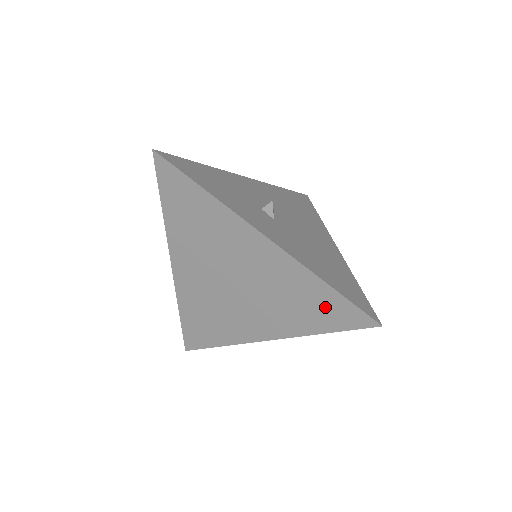
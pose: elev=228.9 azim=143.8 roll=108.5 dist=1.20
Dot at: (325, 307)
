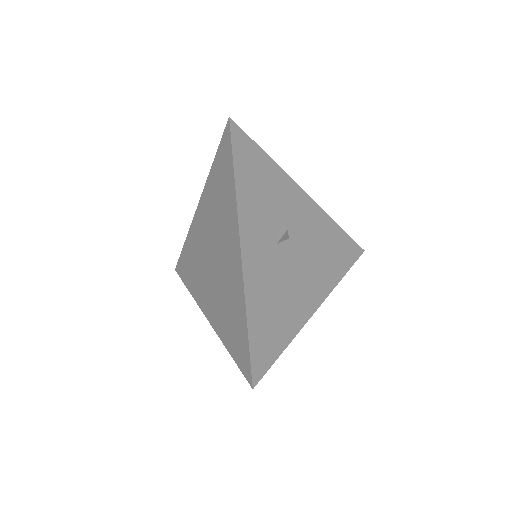
Dot at: (238, 336)
